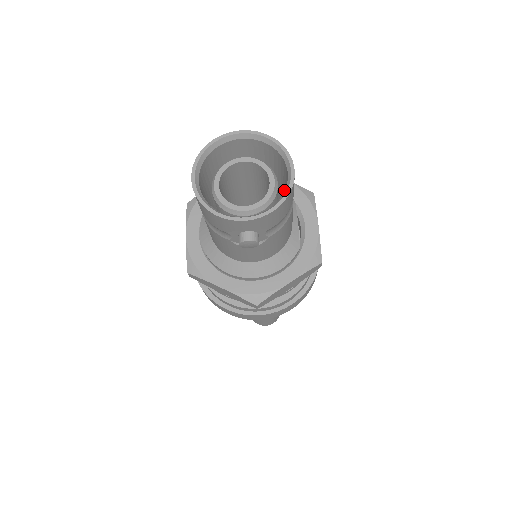
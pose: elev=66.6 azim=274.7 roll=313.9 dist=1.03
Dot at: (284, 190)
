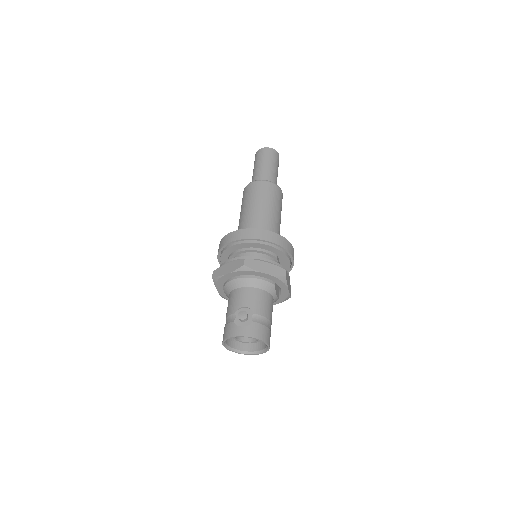
Dot at: occluded
